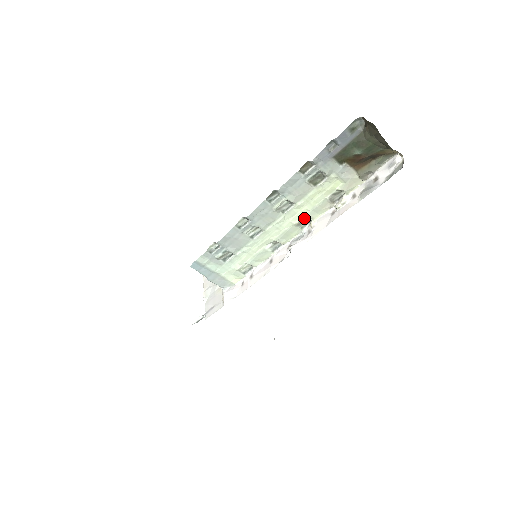
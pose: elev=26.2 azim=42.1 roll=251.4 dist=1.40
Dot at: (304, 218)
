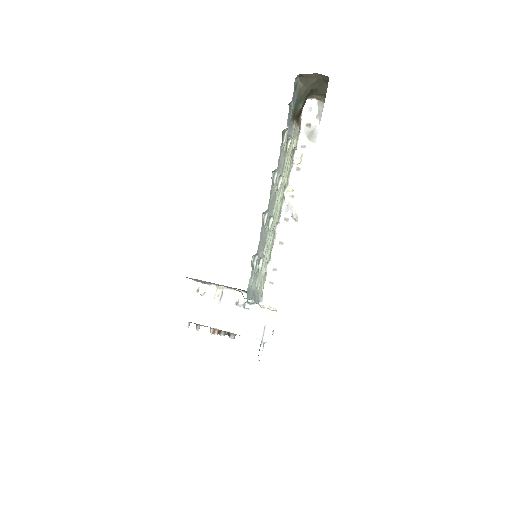
Dot at: occluded
